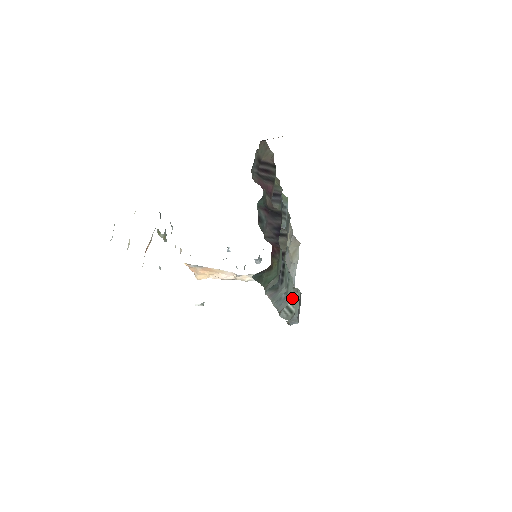
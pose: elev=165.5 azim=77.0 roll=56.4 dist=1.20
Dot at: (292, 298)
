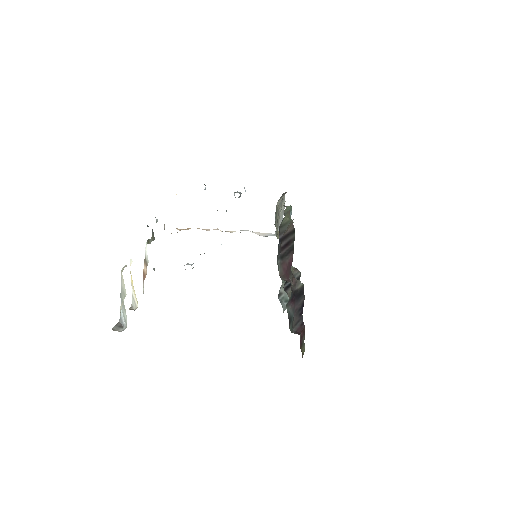
Dot at: occluded
